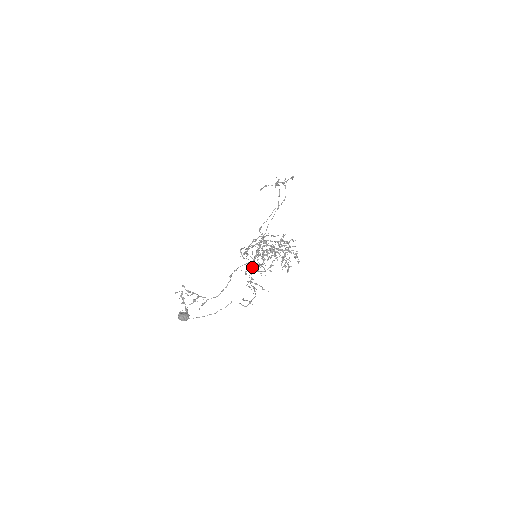
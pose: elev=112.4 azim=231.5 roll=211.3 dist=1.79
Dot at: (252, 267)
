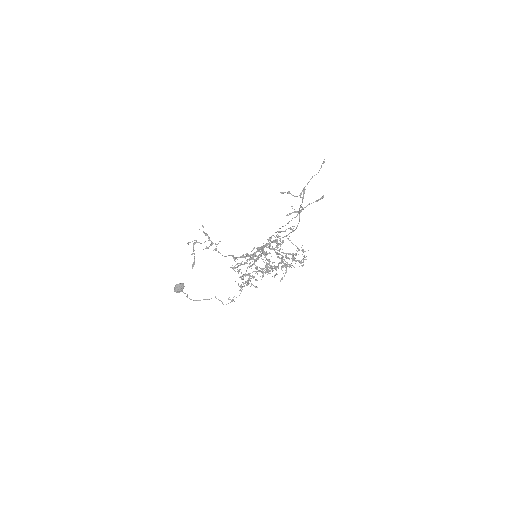
Dot at: occluded
